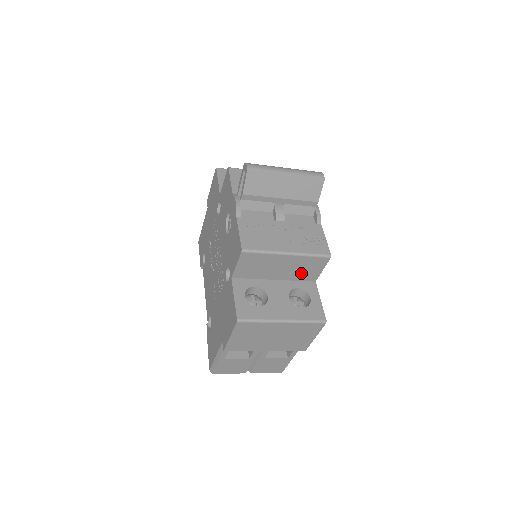
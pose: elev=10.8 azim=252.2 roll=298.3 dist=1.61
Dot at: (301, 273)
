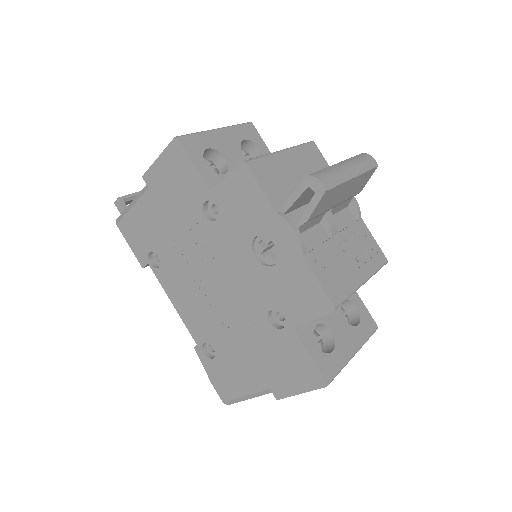
Dot at: occluded
